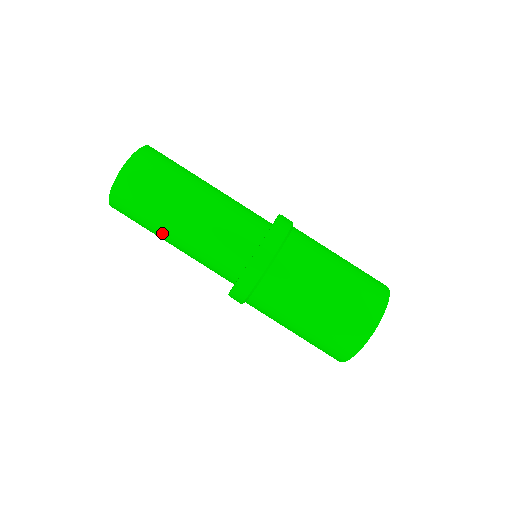
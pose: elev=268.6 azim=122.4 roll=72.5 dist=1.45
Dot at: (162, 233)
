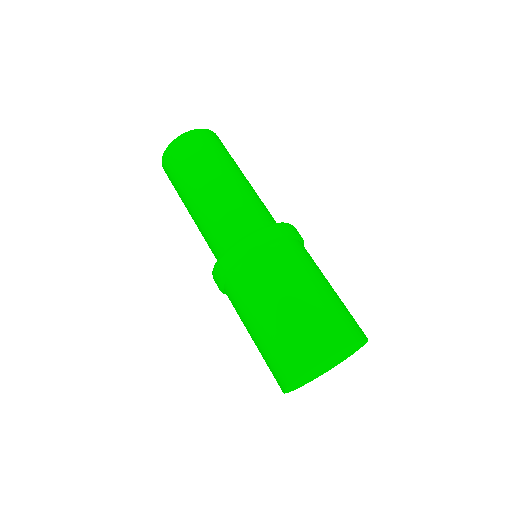
Dot at: (195, 184)
